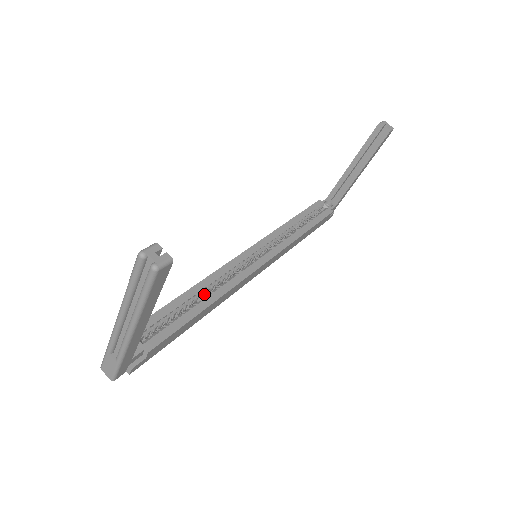
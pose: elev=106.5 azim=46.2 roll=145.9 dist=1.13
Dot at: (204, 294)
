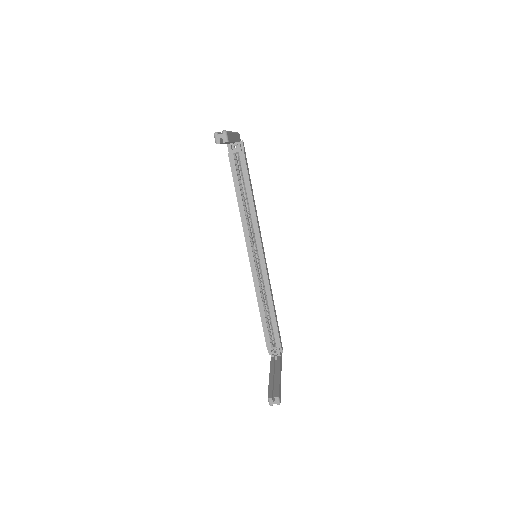
Dot at: (264, 301)
